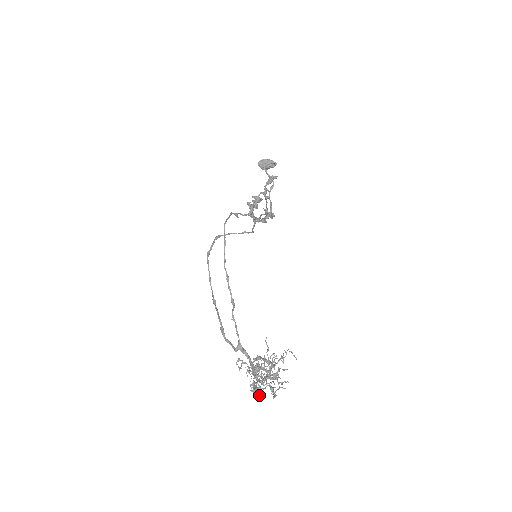
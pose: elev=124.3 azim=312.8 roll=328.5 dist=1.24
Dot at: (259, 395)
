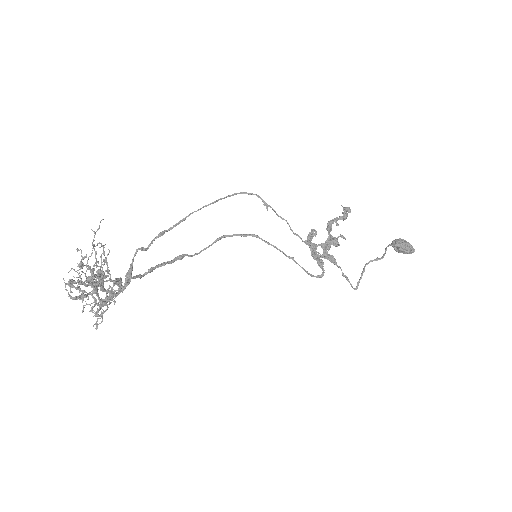
Dot at: (70, 290)
